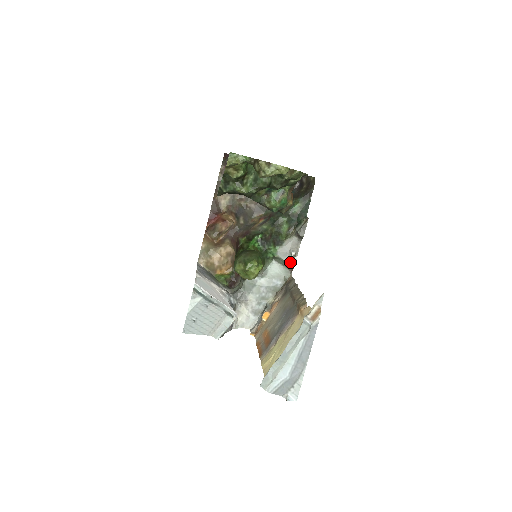
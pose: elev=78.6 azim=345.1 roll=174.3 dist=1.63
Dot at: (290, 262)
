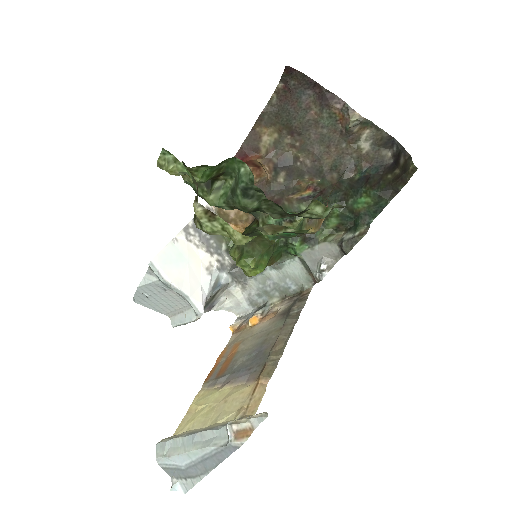
Dot at: (315, 274)
